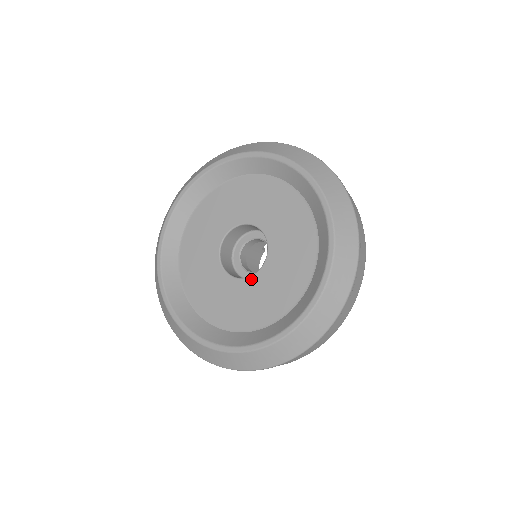
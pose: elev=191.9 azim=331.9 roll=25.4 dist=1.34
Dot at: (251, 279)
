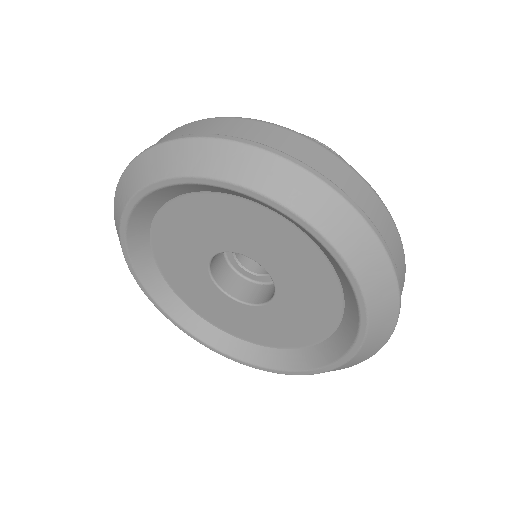
Dot at: (261, 308)
